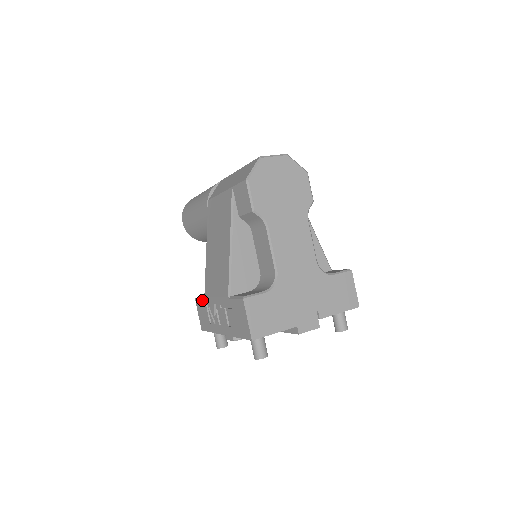
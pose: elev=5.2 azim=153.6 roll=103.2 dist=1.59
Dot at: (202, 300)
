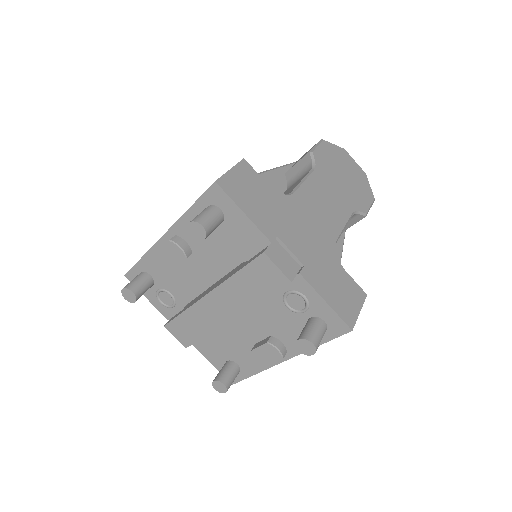
Dot at: occluded
